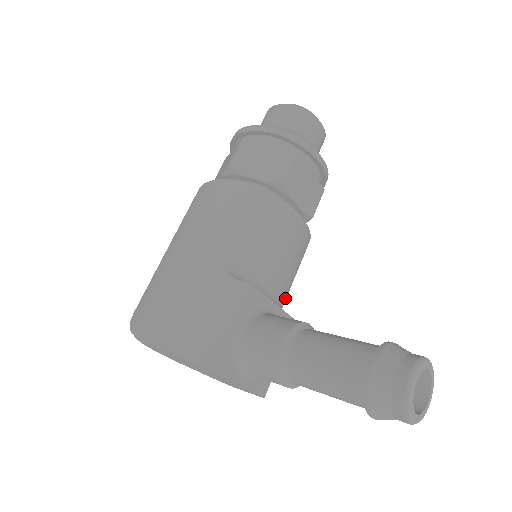
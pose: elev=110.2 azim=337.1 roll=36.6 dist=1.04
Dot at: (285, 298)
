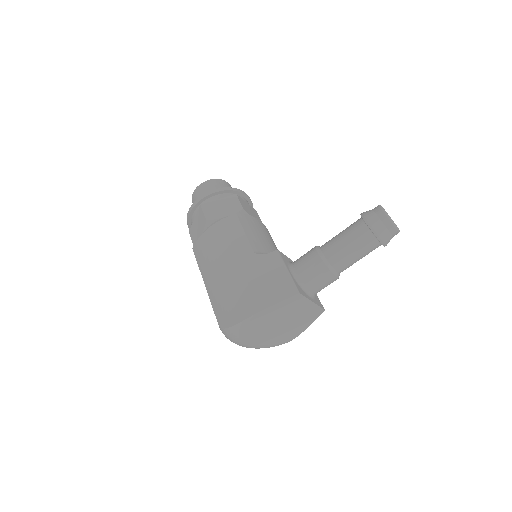
Dot at: occluded
